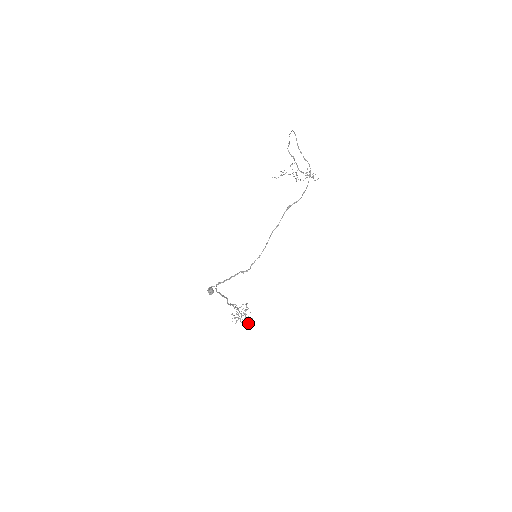
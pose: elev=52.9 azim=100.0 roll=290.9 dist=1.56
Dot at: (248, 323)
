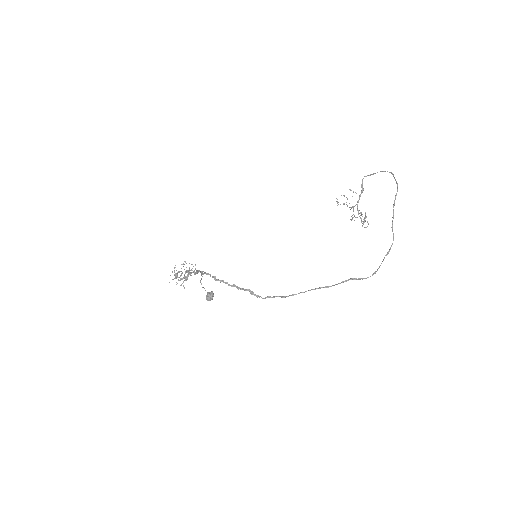
Dot at: occluded
